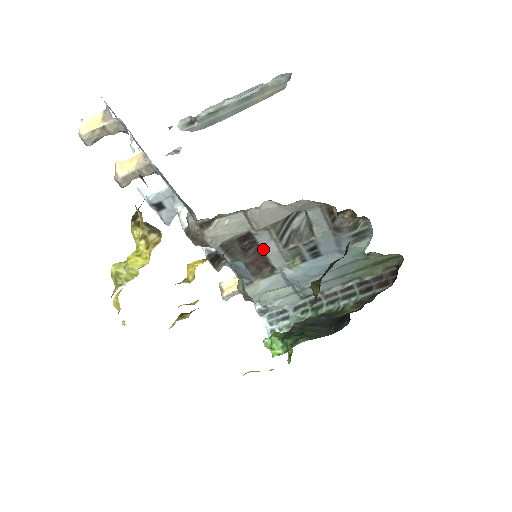
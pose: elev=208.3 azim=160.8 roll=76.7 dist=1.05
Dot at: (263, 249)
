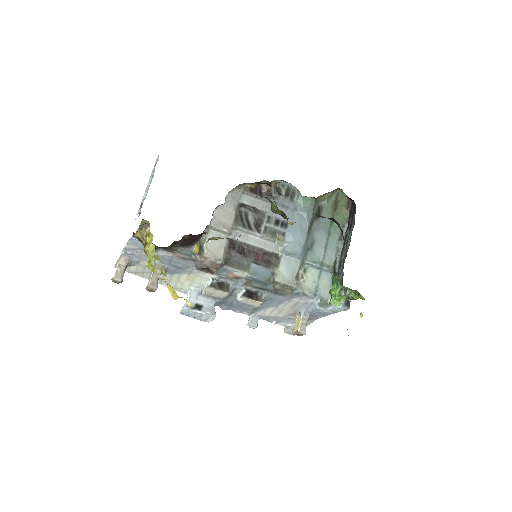
Dot at: (251, 245)
